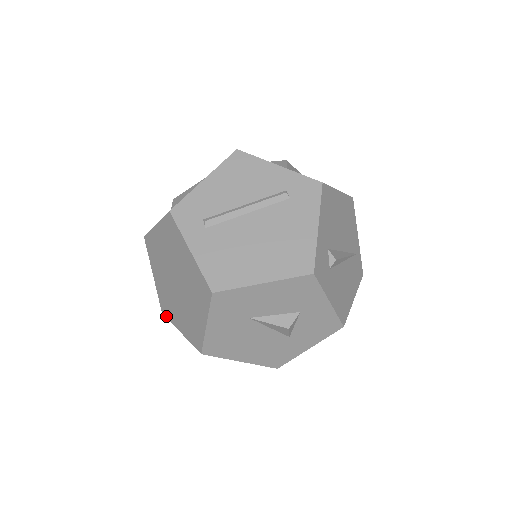
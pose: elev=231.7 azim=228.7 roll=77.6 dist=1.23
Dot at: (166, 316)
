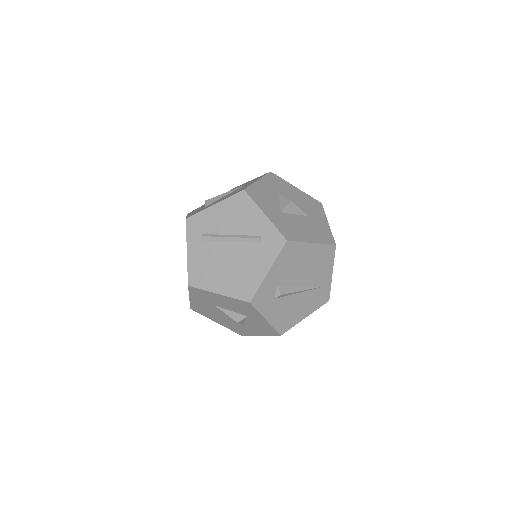
Dot at: occluded
